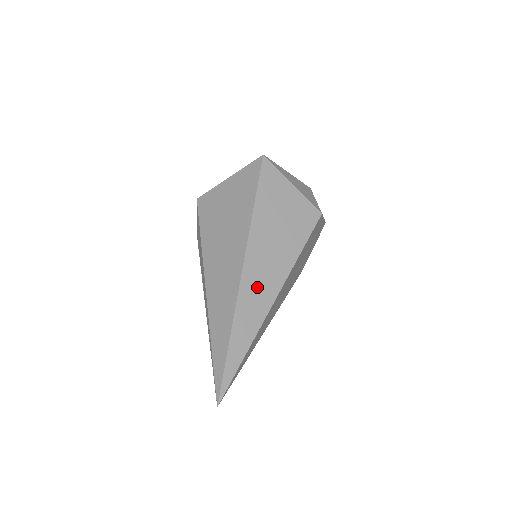
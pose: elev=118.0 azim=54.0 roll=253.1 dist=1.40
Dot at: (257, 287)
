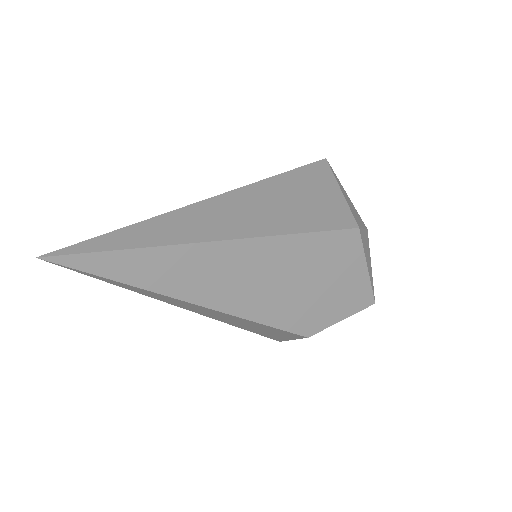
Dot at: (216, 217)
